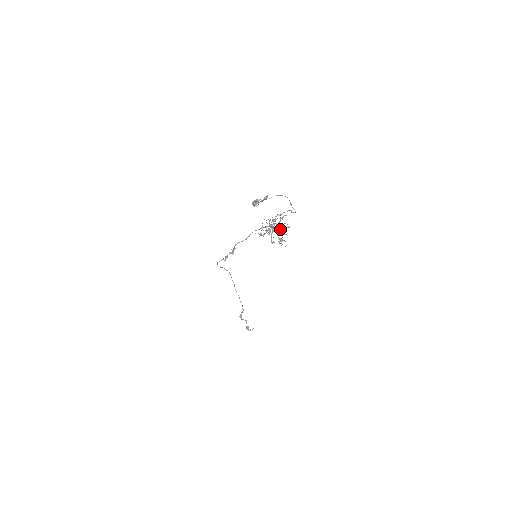
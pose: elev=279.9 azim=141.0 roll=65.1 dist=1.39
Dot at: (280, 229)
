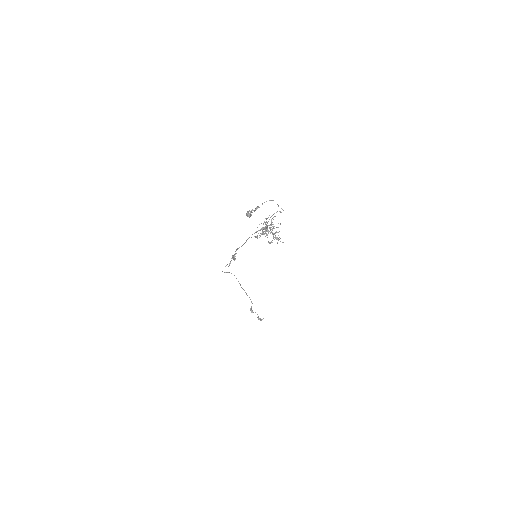
Dot at: occluded
